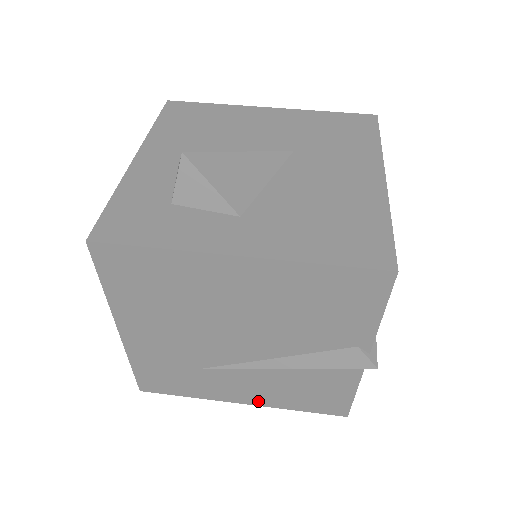
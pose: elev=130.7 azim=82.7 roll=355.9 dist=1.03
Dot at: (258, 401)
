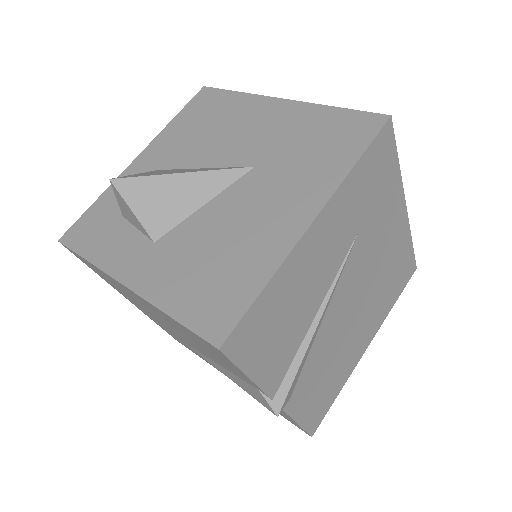
Dot at: occluded
